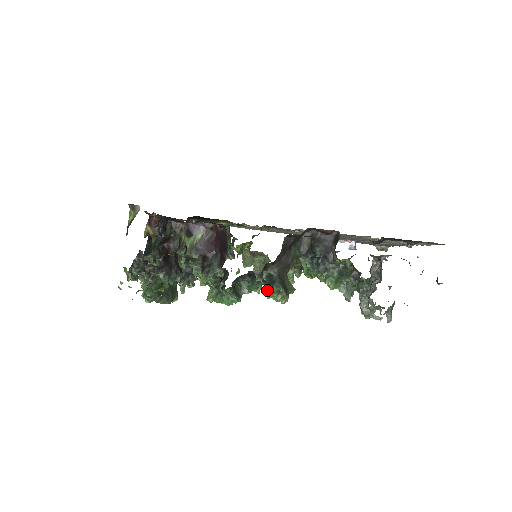
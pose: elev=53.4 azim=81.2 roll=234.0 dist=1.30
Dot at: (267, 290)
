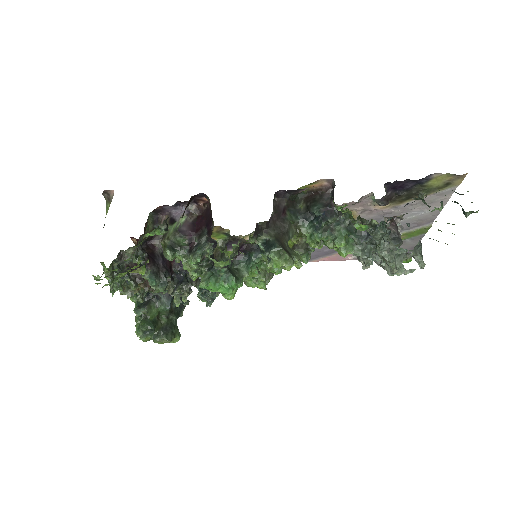
Dot at: (267, 261)
